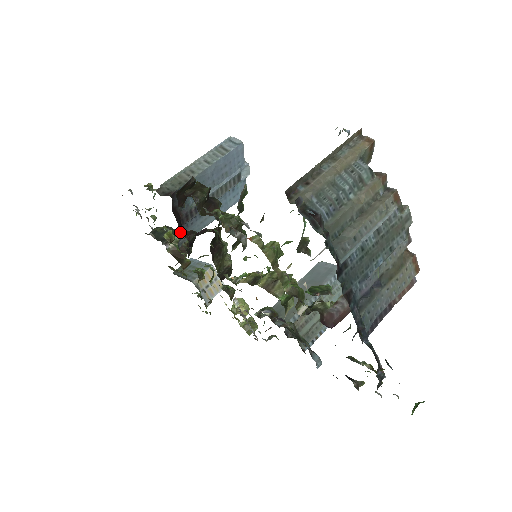
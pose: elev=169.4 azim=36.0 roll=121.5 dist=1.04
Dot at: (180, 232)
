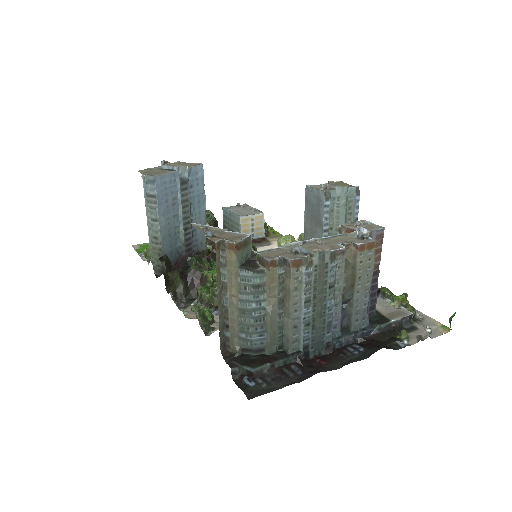
Dot at: occluded
